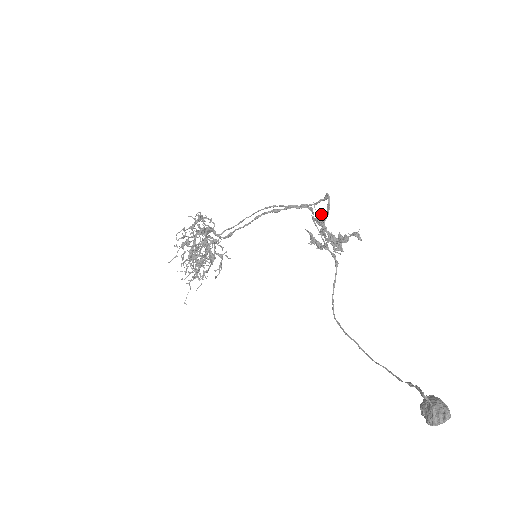
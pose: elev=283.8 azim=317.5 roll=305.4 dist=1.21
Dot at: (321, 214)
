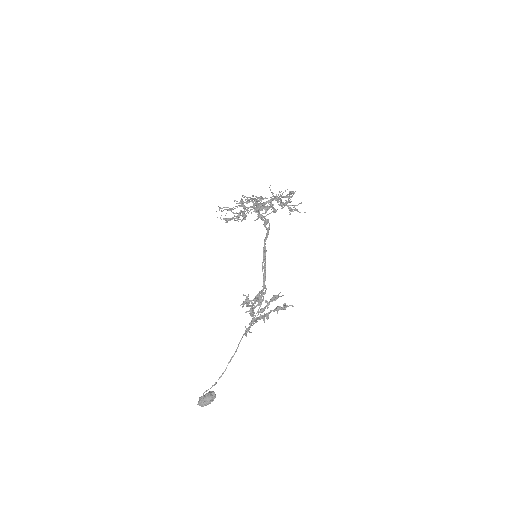
Dot at: (246, 302)
